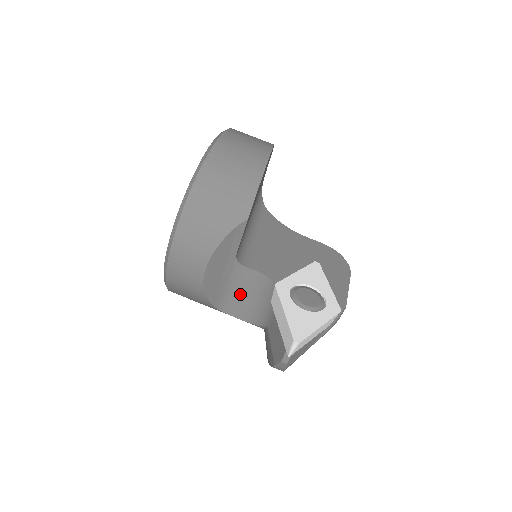
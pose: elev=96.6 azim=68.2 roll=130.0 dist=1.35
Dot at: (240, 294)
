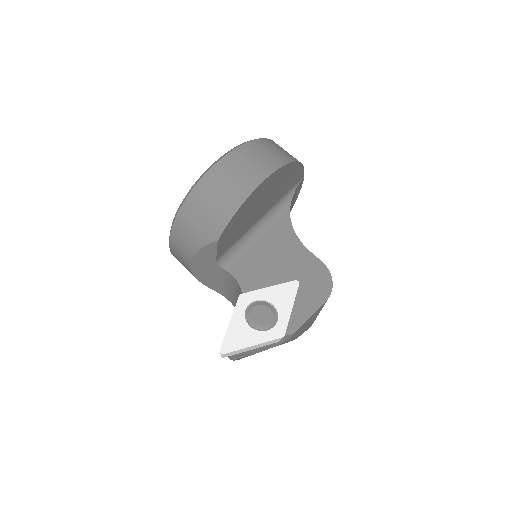
Dot at: (227, 286)
